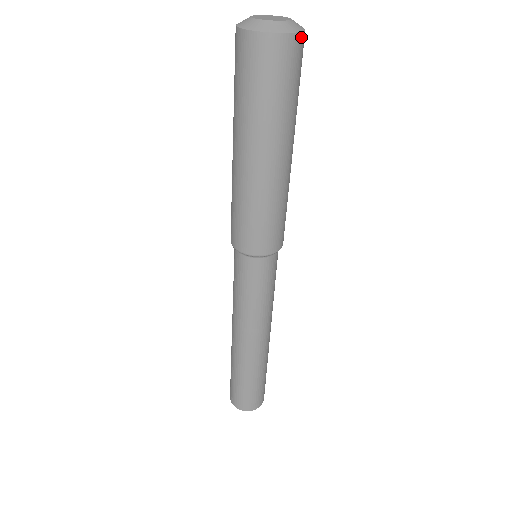
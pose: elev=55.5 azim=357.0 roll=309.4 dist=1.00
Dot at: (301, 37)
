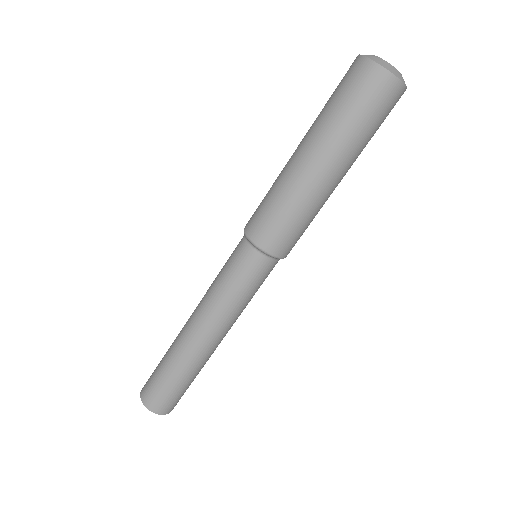
Dot at: occluded
